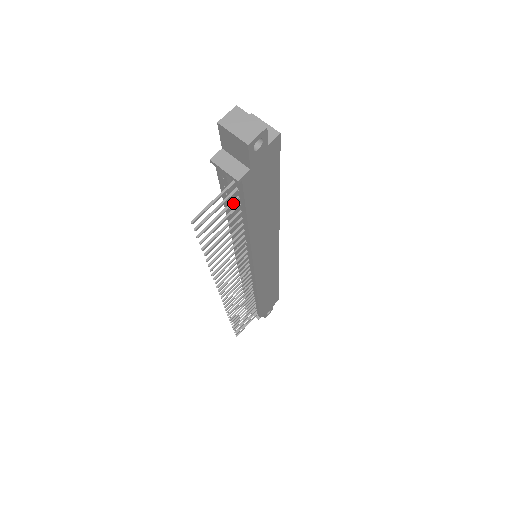
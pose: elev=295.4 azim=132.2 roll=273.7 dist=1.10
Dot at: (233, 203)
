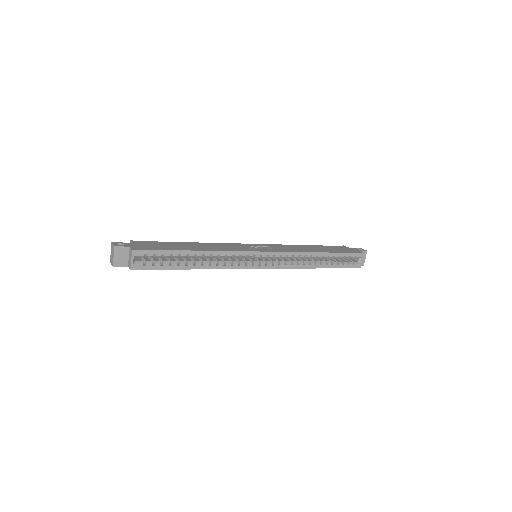
Dot at: occluded
